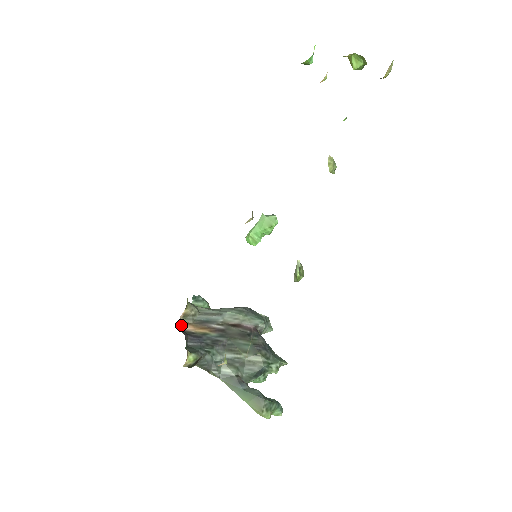
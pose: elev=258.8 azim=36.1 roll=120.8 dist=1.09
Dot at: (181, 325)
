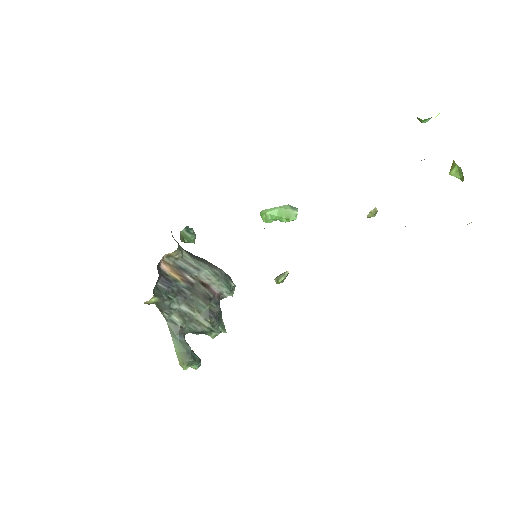
Dot at: (161, 262)
